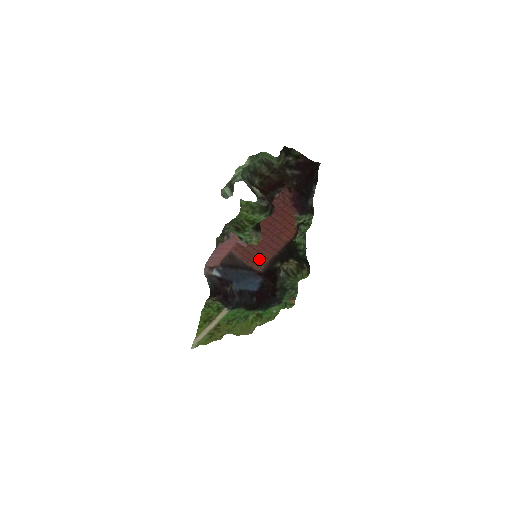
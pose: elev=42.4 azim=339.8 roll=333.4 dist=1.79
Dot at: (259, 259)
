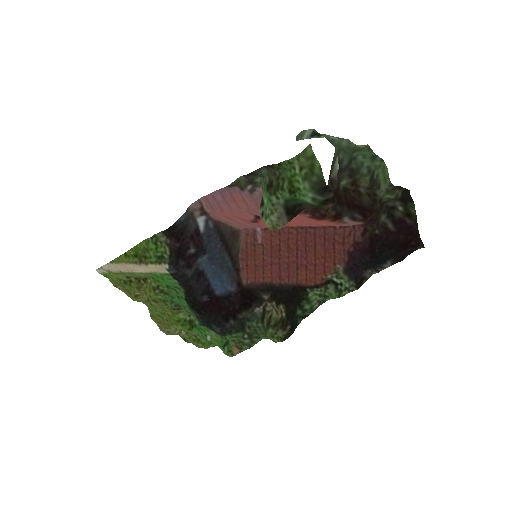
Dot at: (256, 270)
